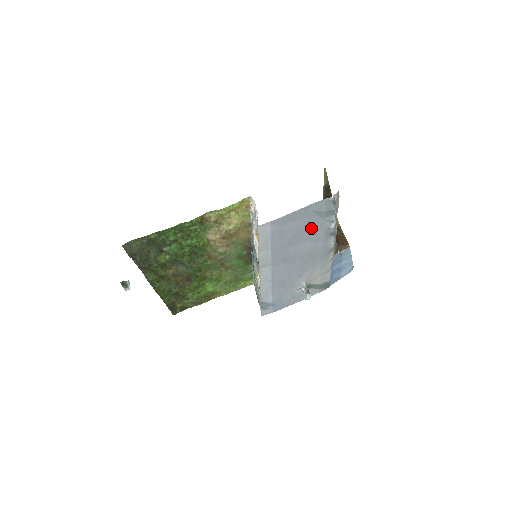
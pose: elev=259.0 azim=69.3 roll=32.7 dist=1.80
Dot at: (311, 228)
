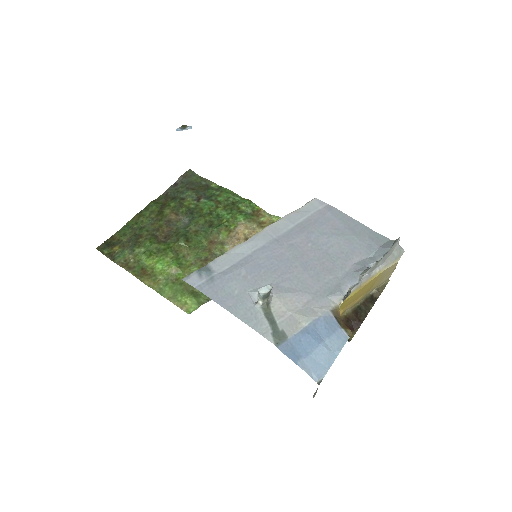
Dot at: (349, 249)
